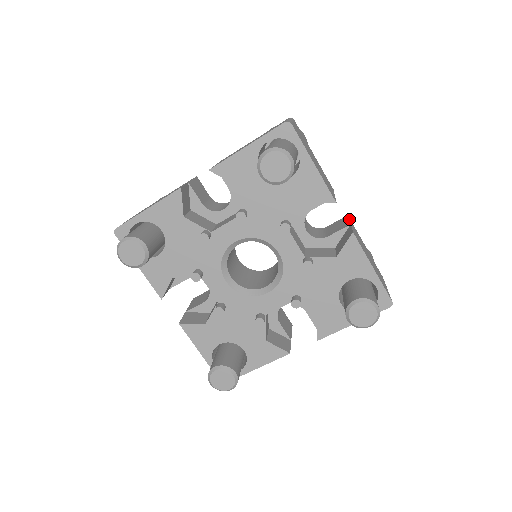
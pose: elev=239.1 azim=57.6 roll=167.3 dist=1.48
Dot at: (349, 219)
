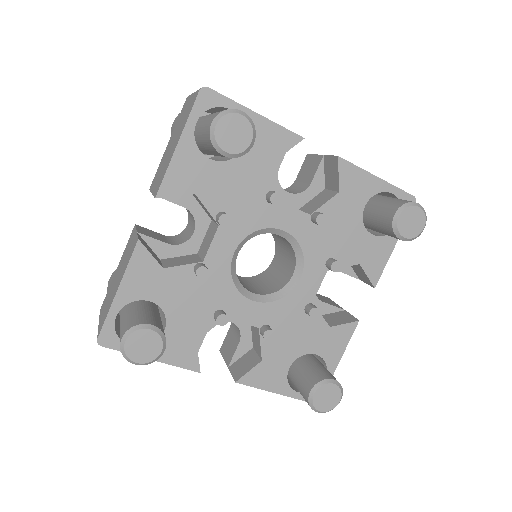
Dot at: (314, 155)
